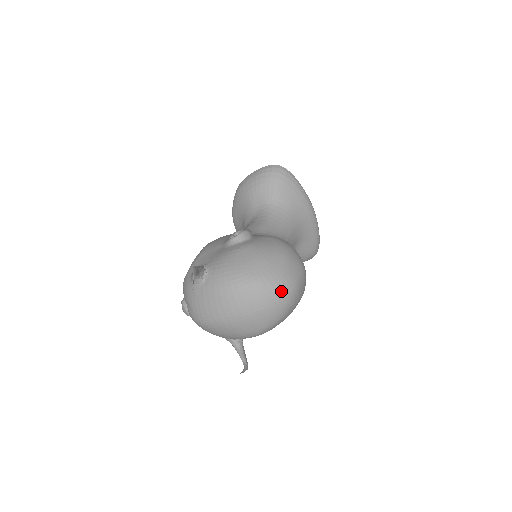
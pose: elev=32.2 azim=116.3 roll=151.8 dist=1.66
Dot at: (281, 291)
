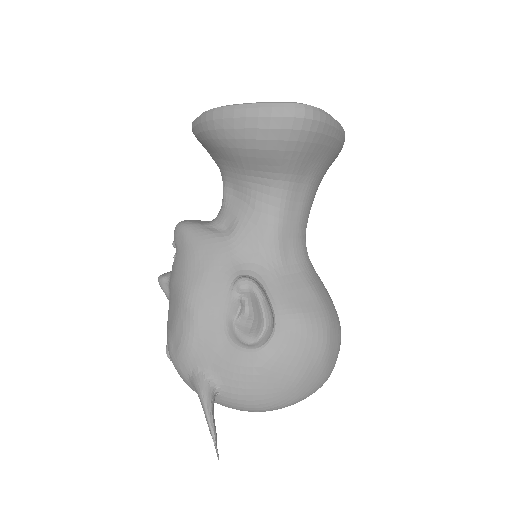
Dot at: occluded
